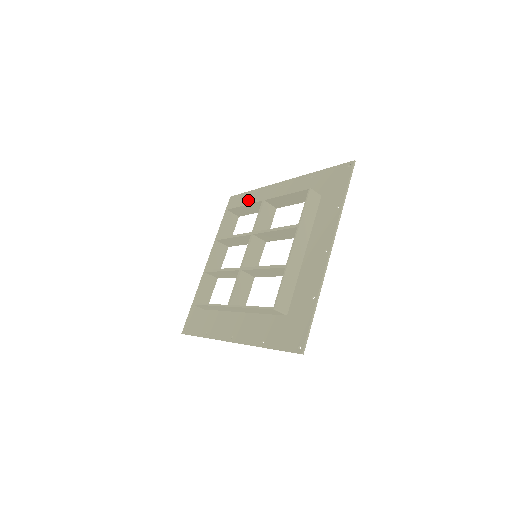
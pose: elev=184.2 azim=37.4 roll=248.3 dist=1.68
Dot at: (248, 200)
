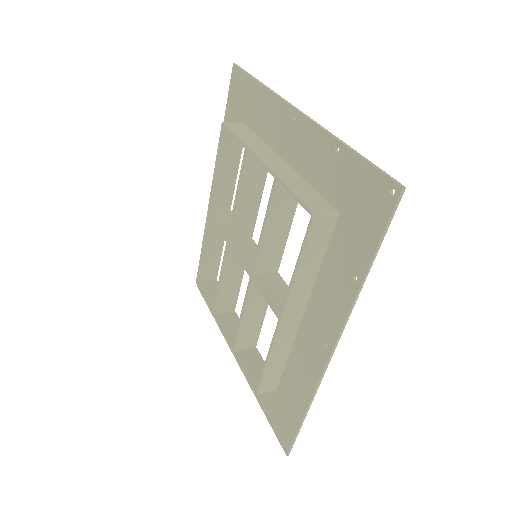
Dot at: occluded
